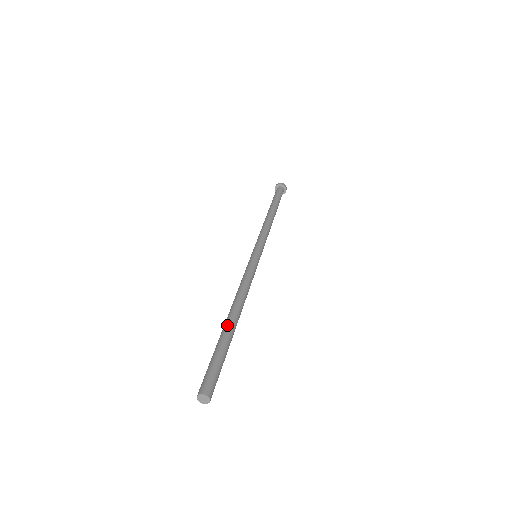
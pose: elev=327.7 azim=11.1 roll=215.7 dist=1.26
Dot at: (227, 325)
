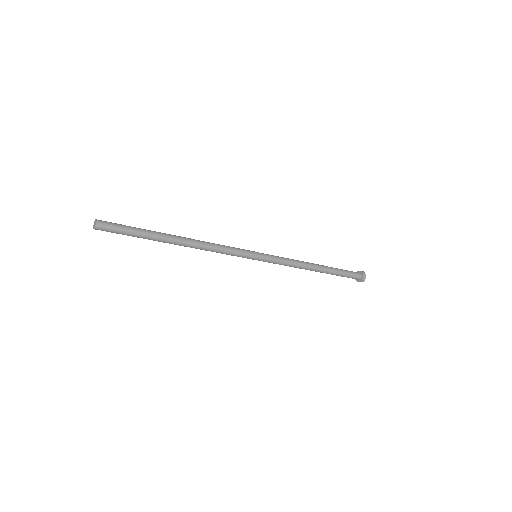
Dot at: occluded
